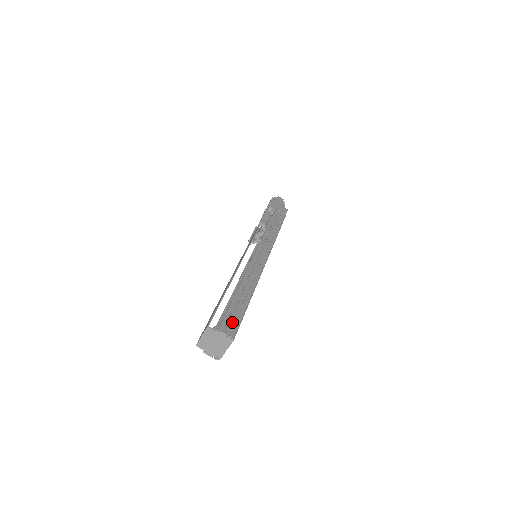
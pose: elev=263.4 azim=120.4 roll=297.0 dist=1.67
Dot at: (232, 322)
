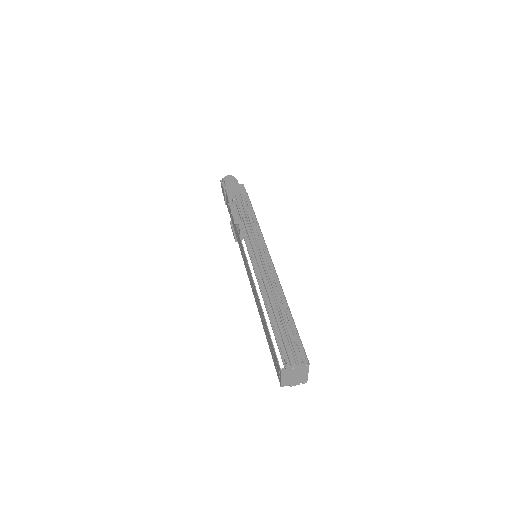
Dot at: (295, 348)
